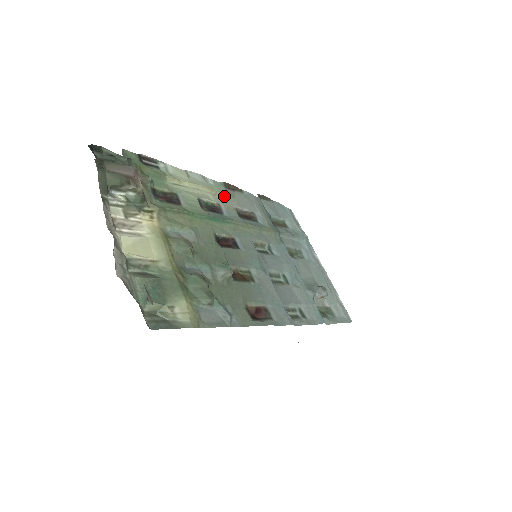
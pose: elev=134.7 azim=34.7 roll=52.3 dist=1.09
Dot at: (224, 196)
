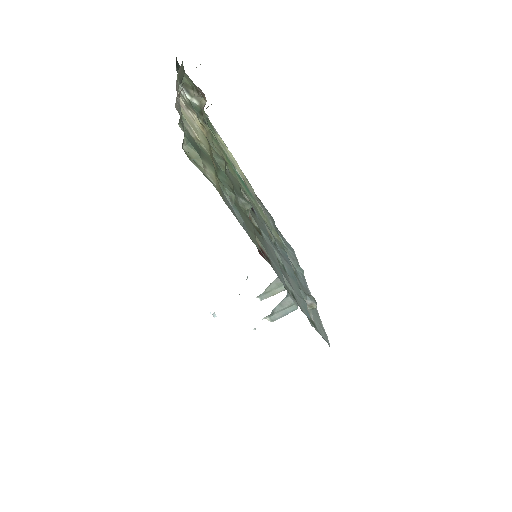
Dot at: (250, 187)
